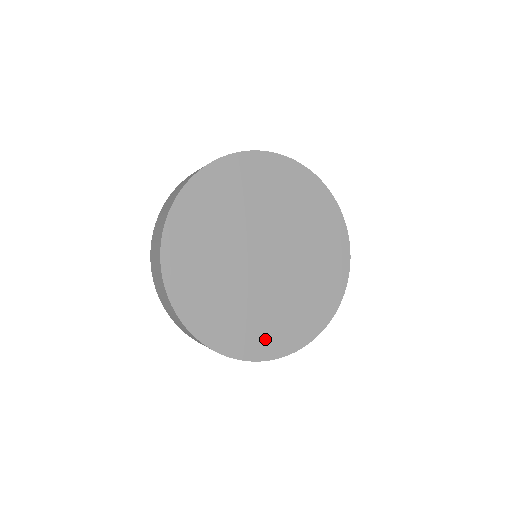
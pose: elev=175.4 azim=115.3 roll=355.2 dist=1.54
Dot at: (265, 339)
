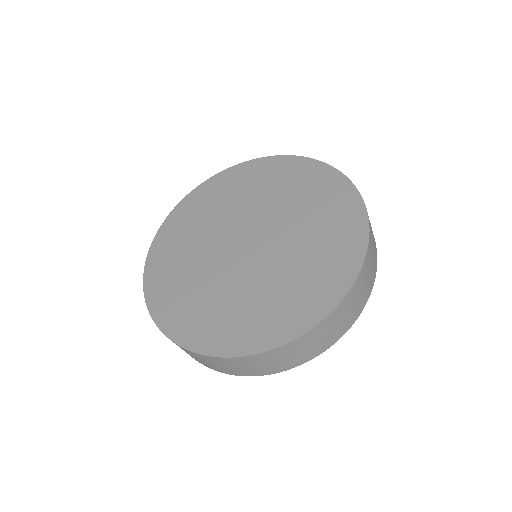
Dot at: (206, 327)
